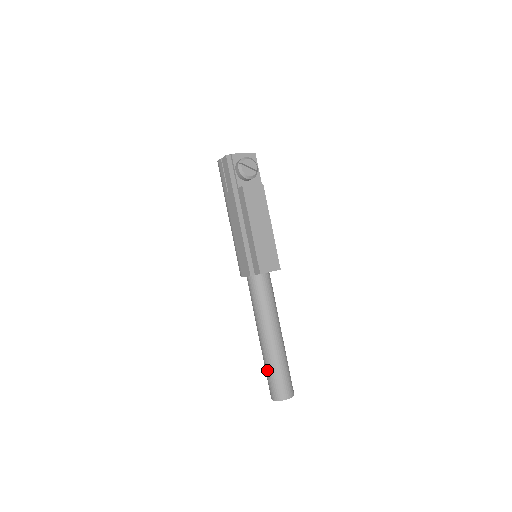
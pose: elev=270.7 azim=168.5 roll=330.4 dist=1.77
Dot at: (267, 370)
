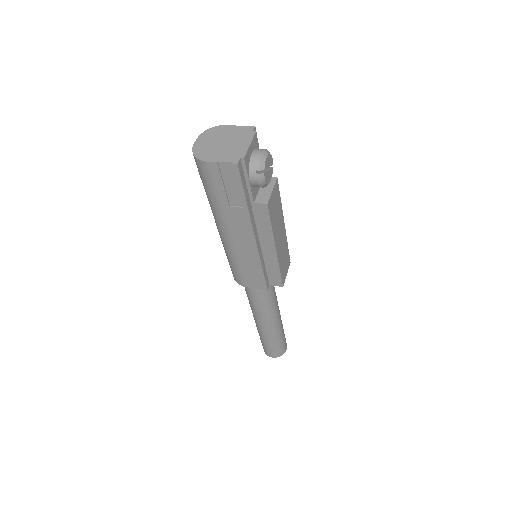
Dot at: (268, 343)
